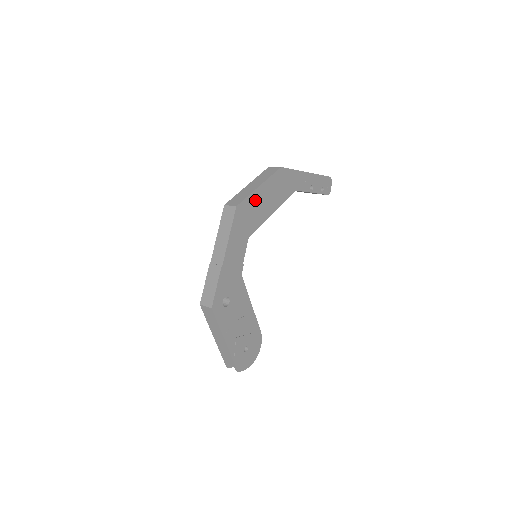
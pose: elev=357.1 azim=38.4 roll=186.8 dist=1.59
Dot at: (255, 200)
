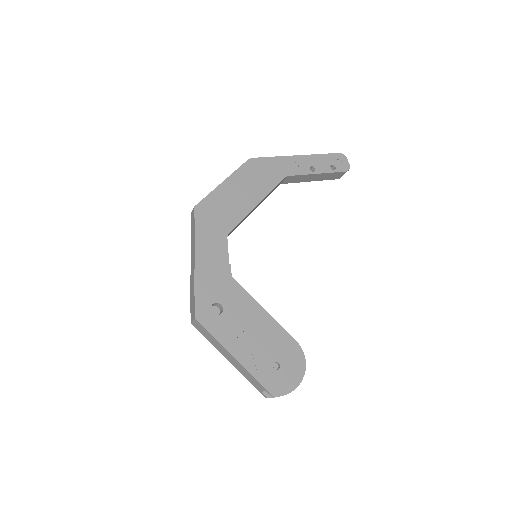
Dot at: (222, 196)
